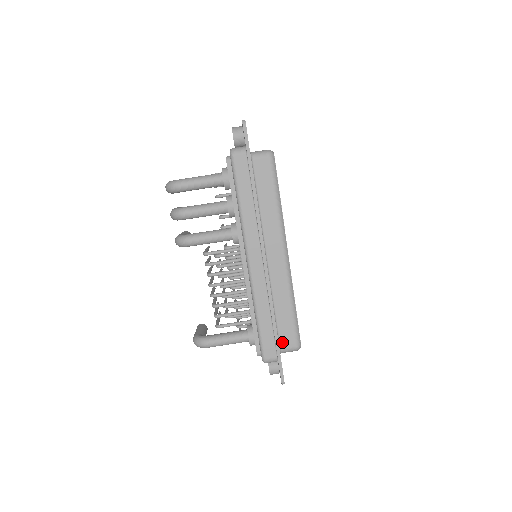
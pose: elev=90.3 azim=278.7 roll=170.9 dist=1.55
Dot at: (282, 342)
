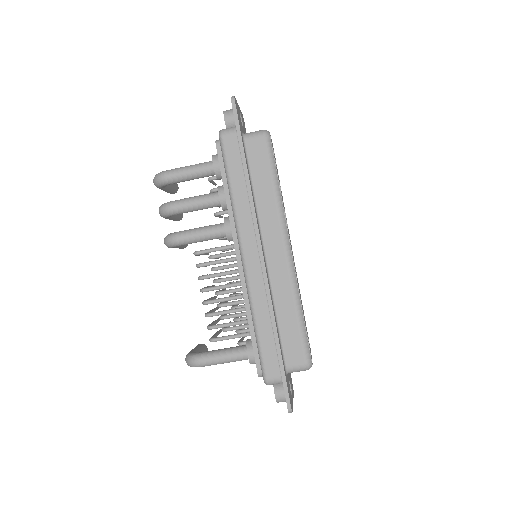
Dot at: (288, 358)
